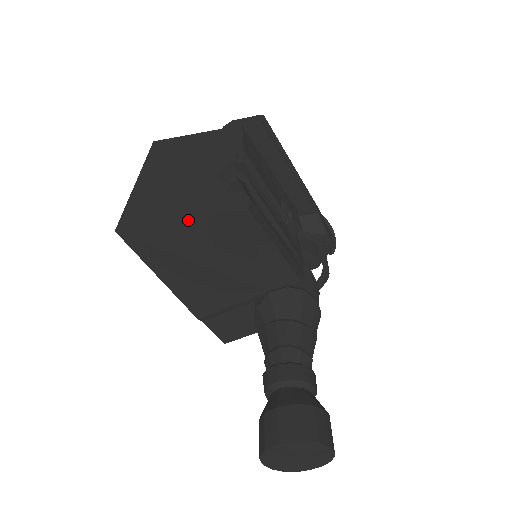
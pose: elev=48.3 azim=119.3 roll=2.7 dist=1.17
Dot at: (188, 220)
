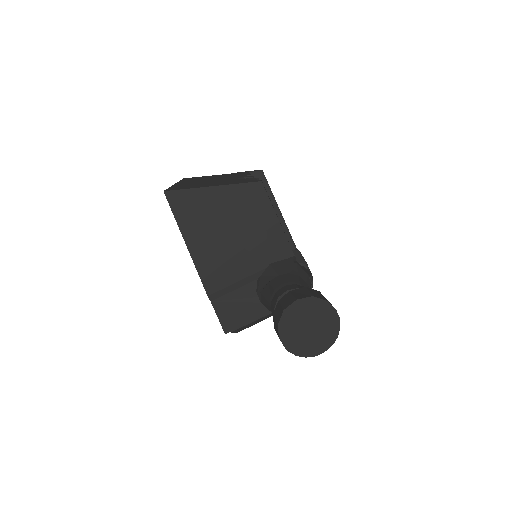
Dot at: (218, 187)
